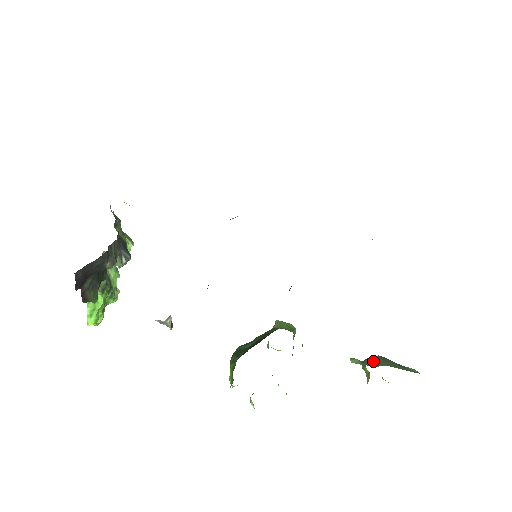
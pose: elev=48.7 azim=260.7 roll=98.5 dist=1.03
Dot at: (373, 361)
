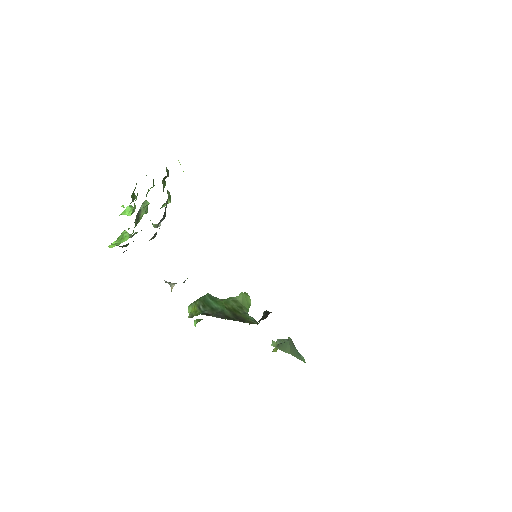
Dot at: (284, 346)
